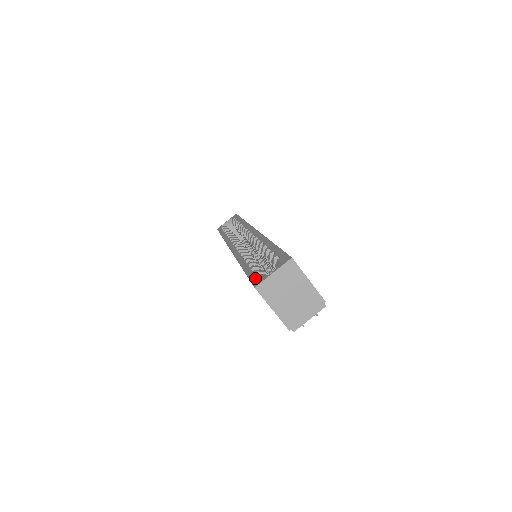
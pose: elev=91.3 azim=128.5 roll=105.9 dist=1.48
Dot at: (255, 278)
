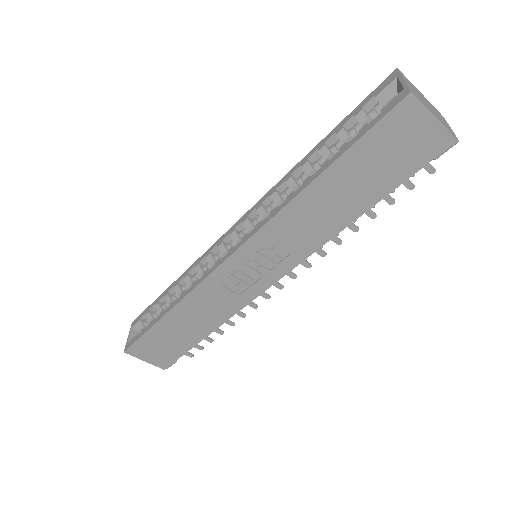
Dot at: (385, 109)
